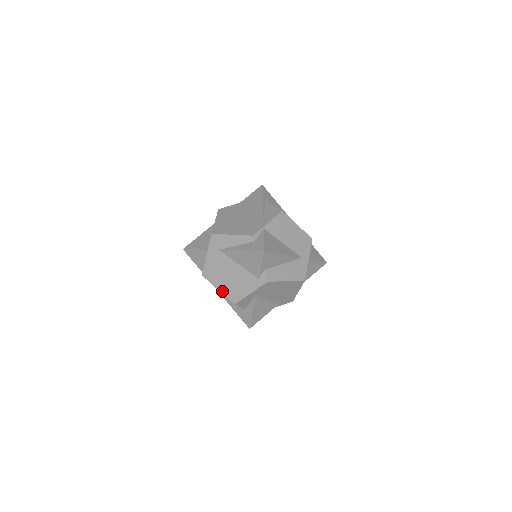
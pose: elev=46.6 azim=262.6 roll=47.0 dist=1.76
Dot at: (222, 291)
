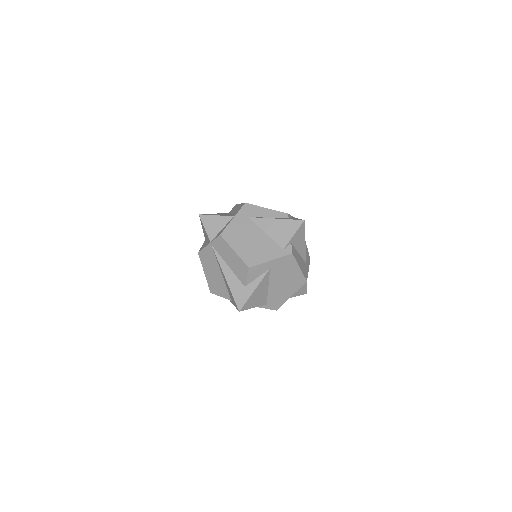
Dot at: (238, 253)
